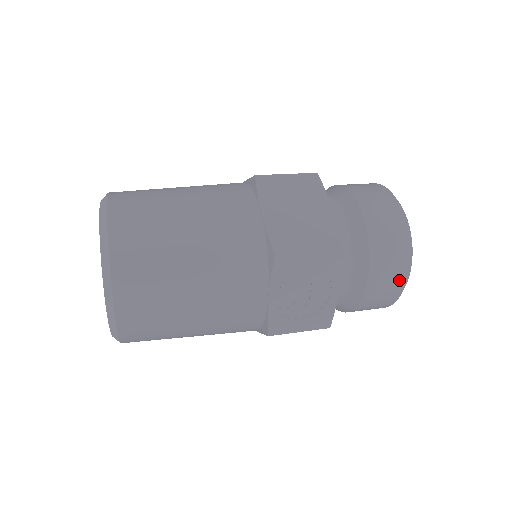
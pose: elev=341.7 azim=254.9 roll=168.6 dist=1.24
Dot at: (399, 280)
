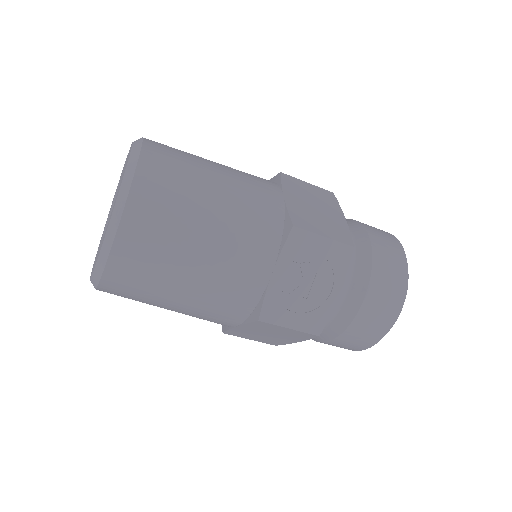
Dot at: (393, 309)
